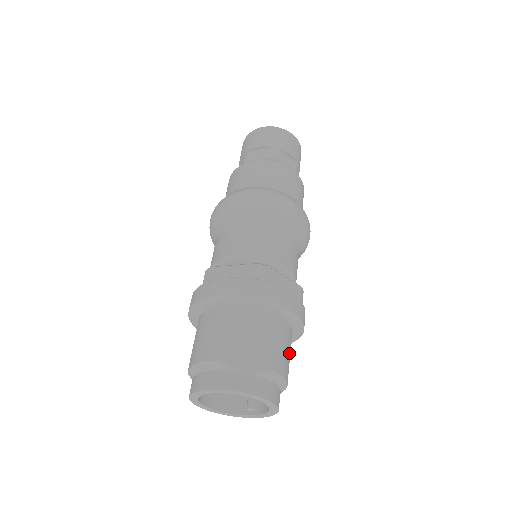
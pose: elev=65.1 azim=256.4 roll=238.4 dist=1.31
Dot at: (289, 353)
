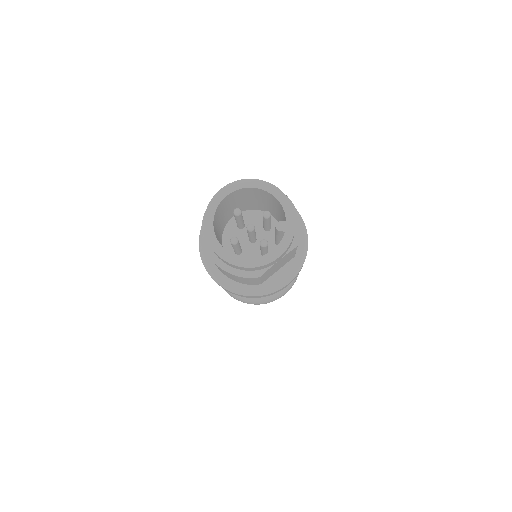
Dot at: occluded
